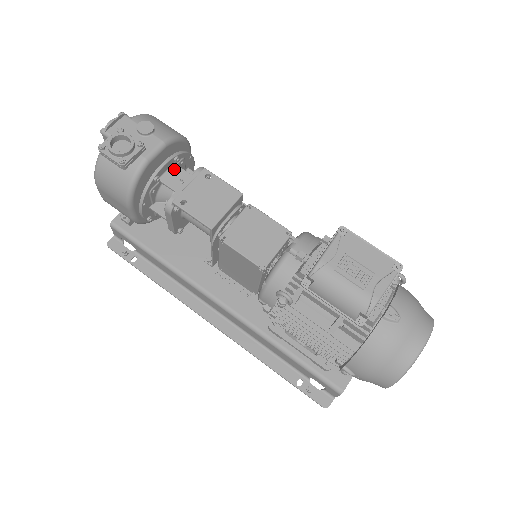
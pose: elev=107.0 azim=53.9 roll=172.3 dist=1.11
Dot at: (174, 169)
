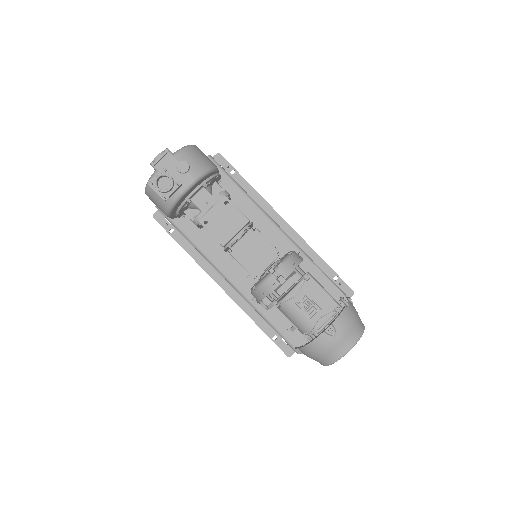
Dot at: (202, 192)
